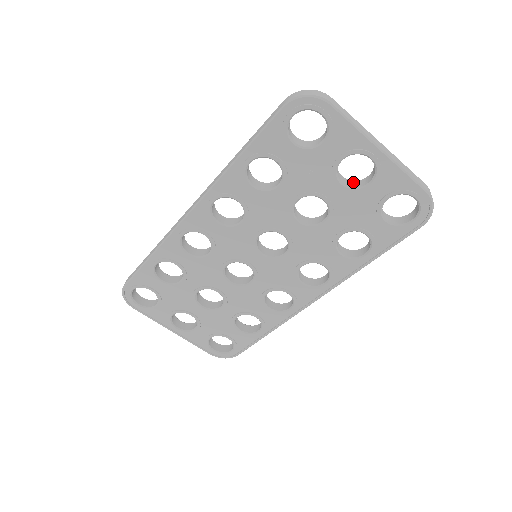
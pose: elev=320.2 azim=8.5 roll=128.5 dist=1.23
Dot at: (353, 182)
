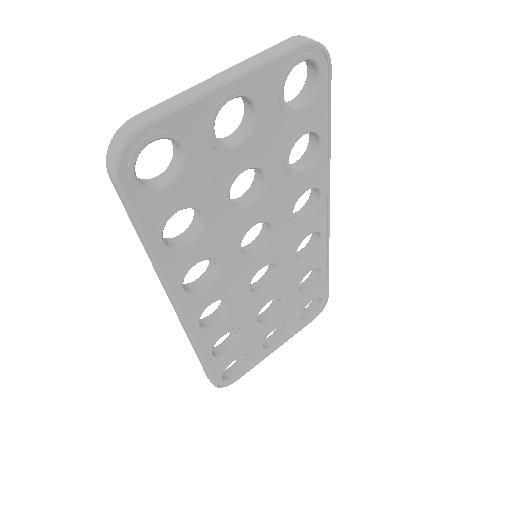
Dot at: (242, 127)
